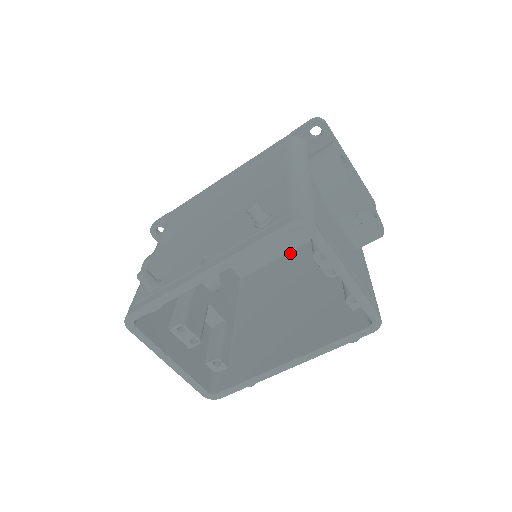
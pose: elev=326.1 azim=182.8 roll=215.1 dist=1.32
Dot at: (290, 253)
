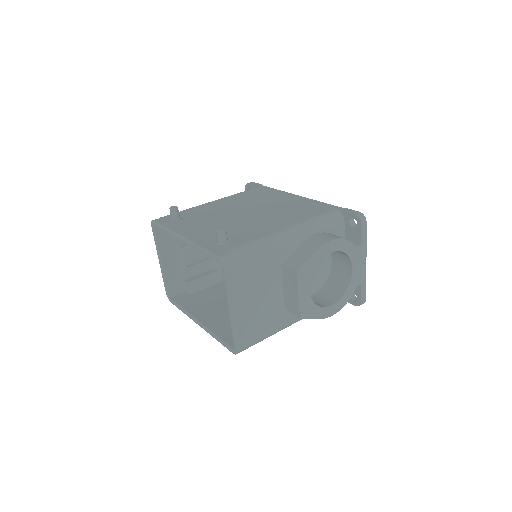
Dot at: occluded
